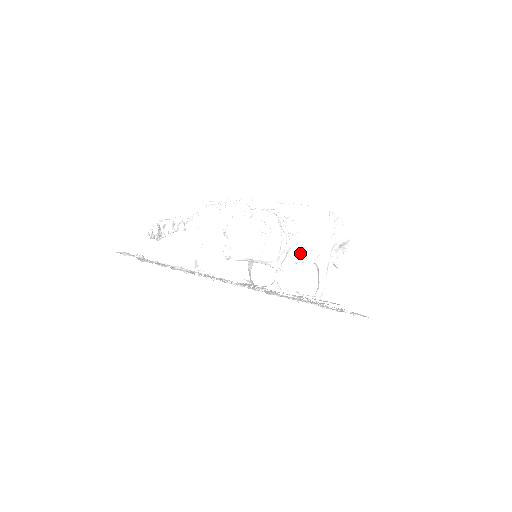
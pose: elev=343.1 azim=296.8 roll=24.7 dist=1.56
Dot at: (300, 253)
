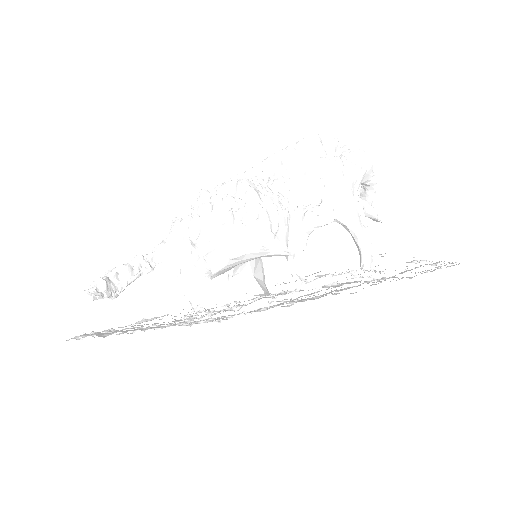
Dot at: (306, 216)
